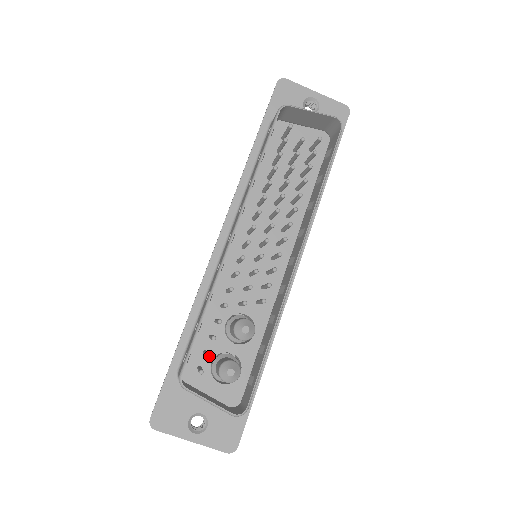
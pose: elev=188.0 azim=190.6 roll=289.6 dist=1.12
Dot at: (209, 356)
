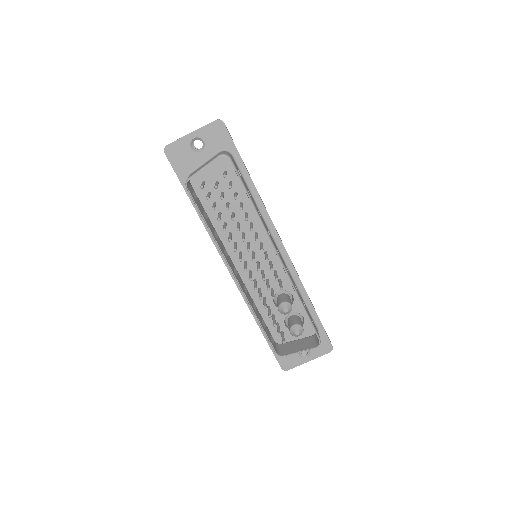
Dot at: (280, 334)
